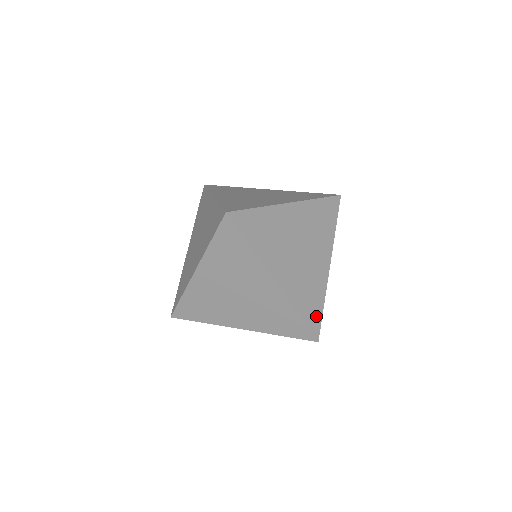
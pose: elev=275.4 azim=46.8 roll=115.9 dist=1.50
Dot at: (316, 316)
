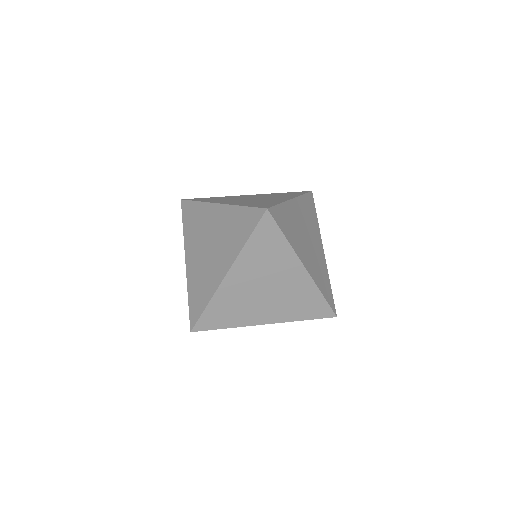
Dot at: (330, 295)
